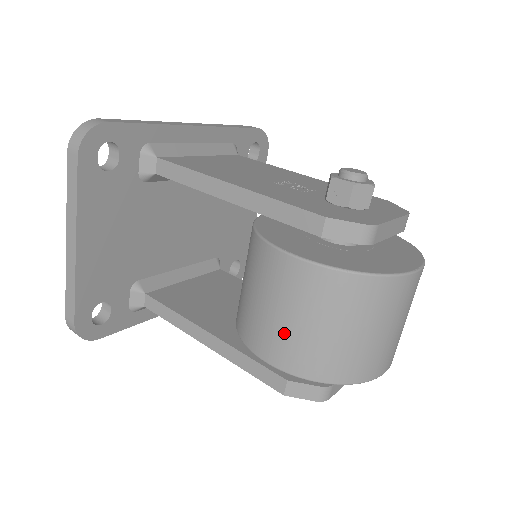
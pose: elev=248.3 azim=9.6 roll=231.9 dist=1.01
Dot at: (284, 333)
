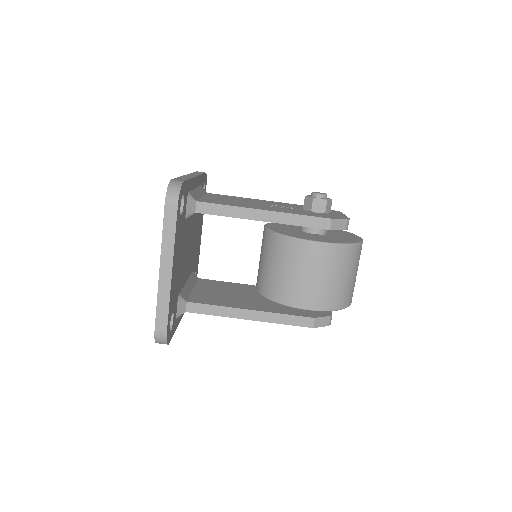
Dot at: (318, 288)
